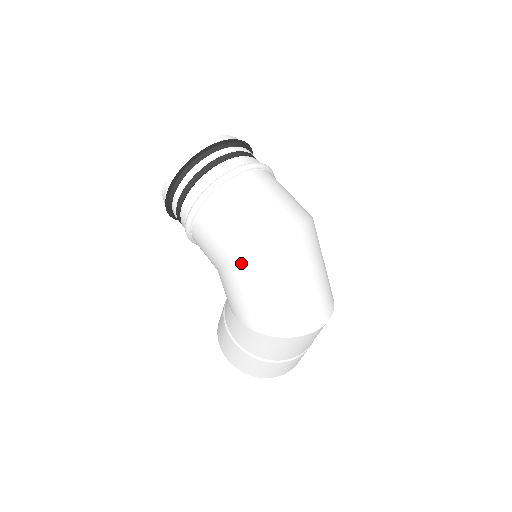
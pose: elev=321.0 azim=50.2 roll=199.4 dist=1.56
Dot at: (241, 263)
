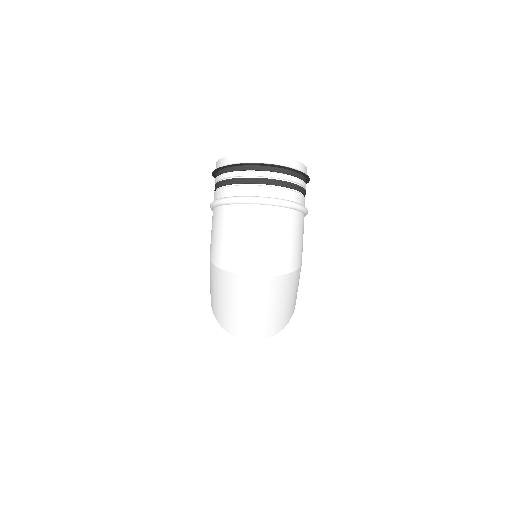
Dot at: (213, 268)
